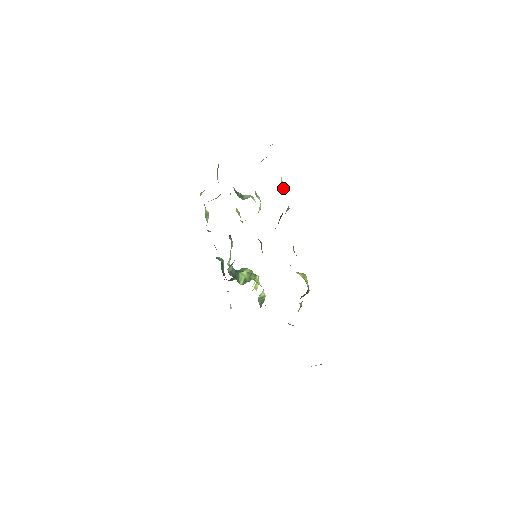
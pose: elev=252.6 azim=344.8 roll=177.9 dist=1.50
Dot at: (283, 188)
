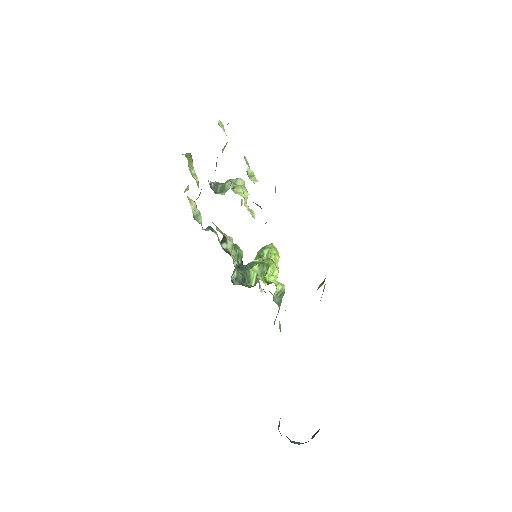
Dot at: (255, 179)
